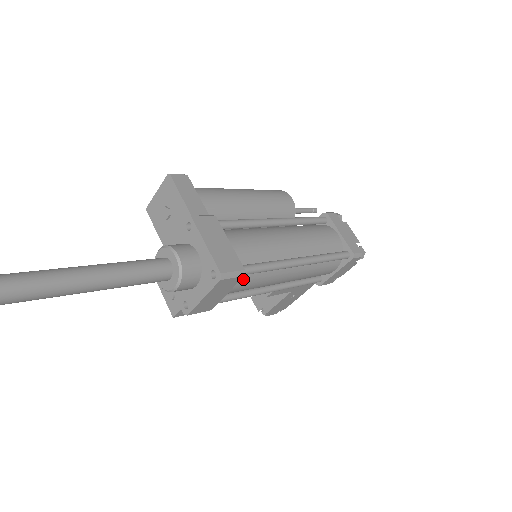
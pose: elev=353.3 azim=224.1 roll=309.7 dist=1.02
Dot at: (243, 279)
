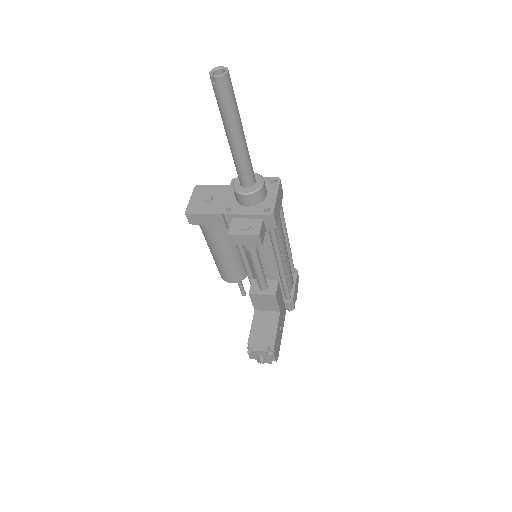
Dot at: occluded
